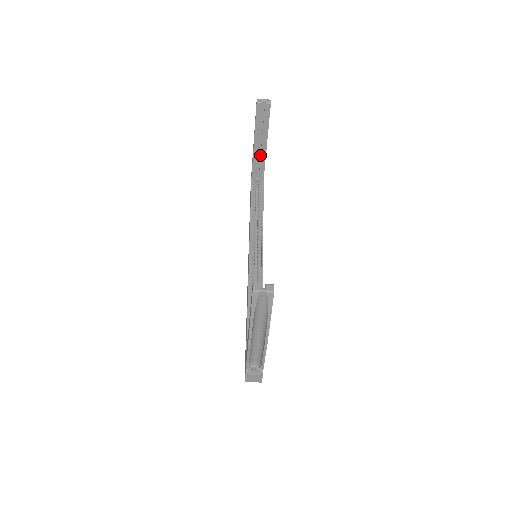
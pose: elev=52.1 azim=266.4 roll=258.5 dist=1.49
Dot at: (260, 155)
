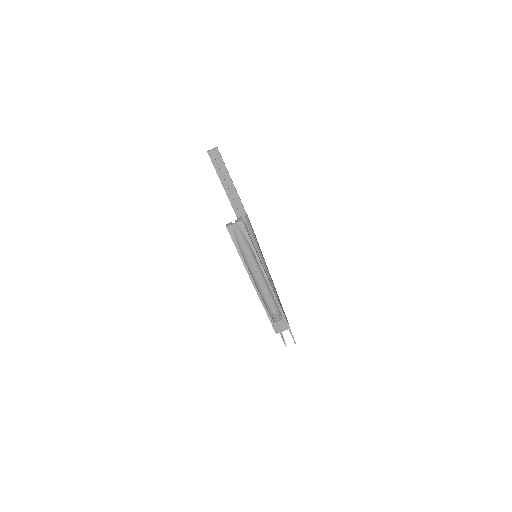
Dot at: (233, 194)
